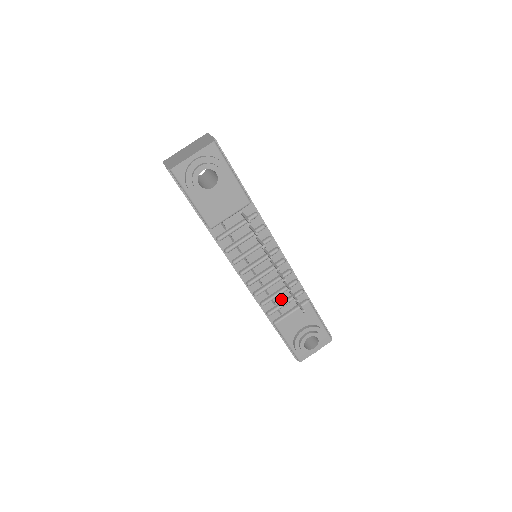
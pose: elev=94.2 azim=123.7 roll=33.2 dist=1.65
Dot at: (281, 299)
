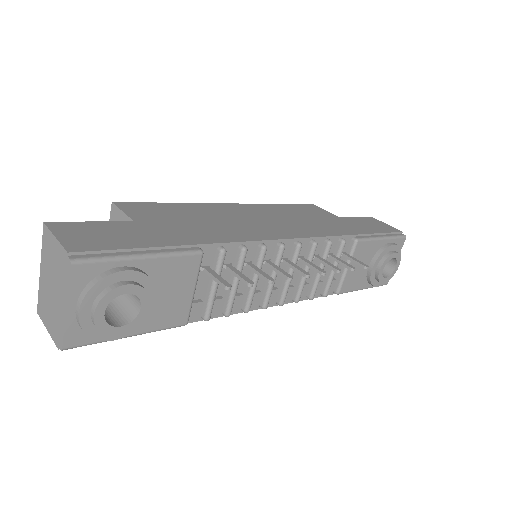
Dot at: (325, 270)
